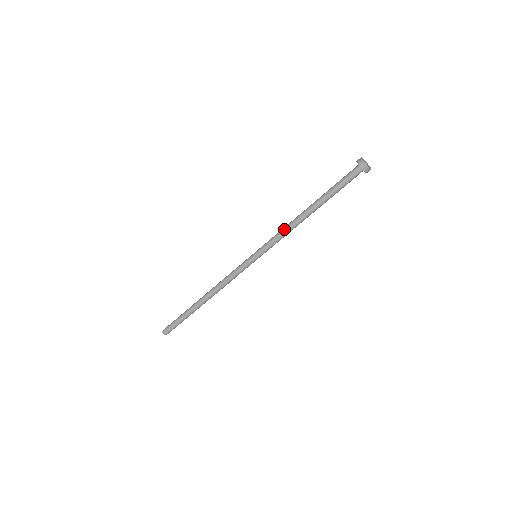
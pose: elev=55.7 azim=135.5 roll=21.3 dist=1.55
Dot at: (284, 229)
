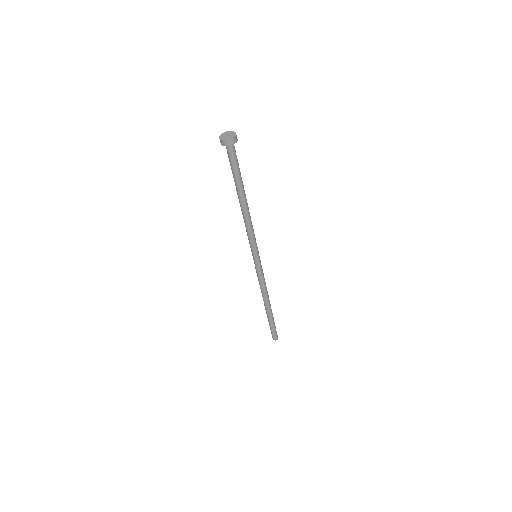
Dot at: (248, 228)
